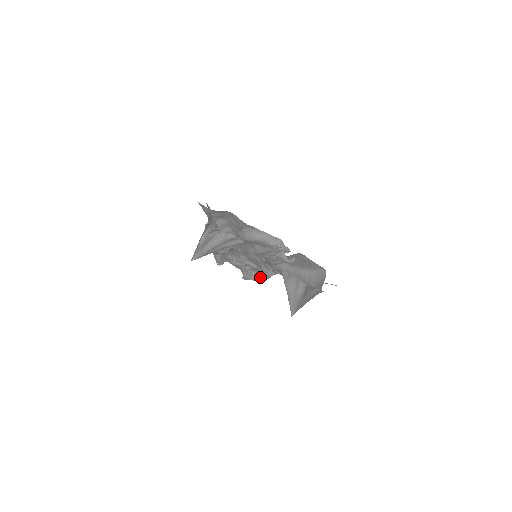
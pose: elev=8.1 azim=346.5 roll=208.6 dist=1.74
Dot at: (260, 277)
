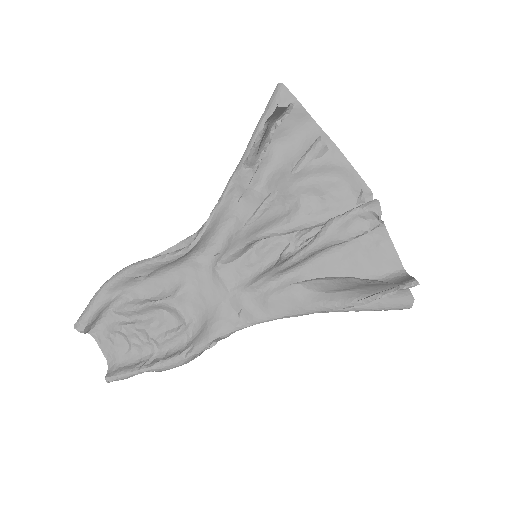
Dot at: (178, 353)
